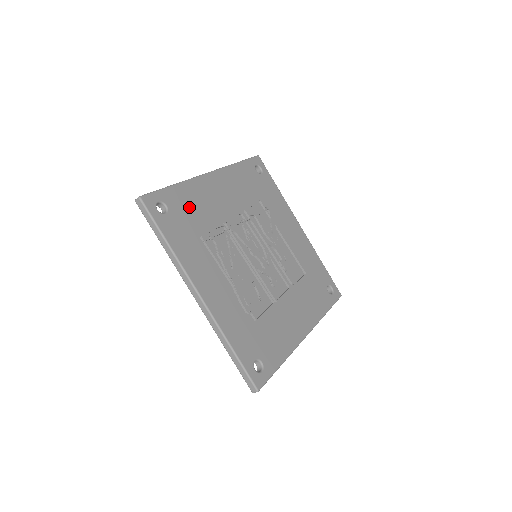
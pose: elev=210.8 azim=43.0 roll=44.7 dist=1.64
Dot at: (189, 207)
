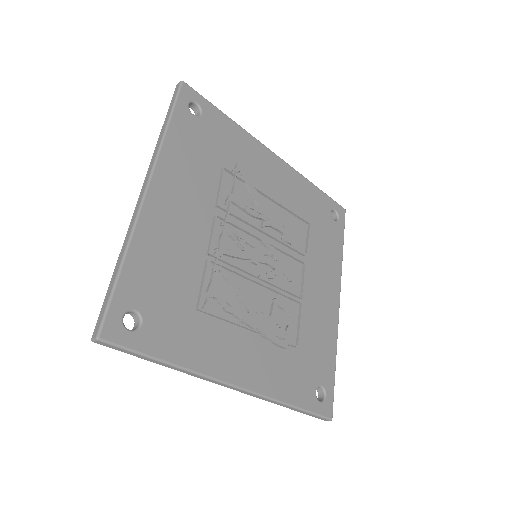
Dot at: (159, 278)
